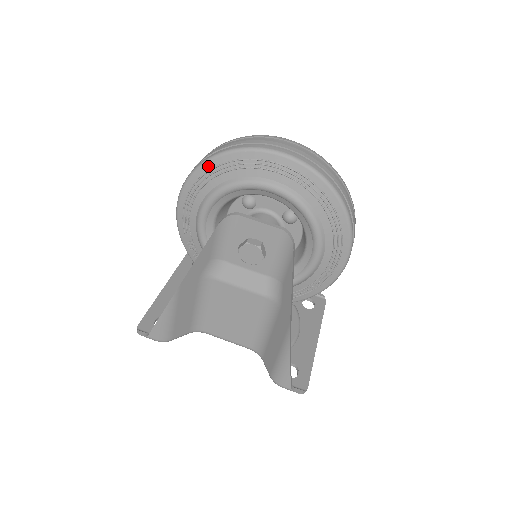
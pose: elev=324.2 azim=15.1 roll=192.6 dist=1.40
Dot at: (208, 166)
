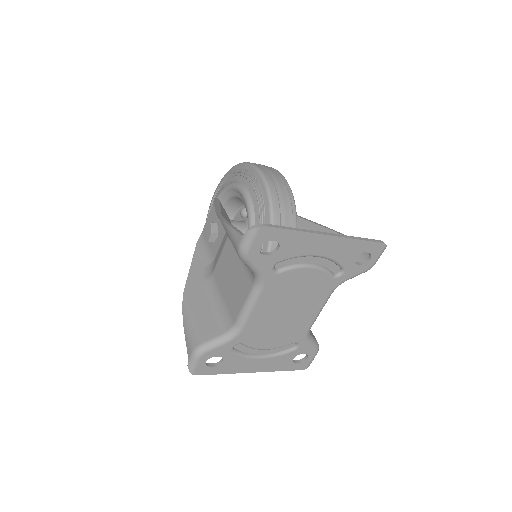
Dot at: occluded
